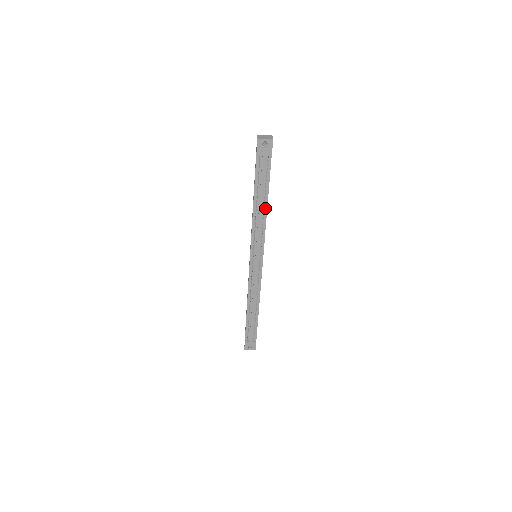
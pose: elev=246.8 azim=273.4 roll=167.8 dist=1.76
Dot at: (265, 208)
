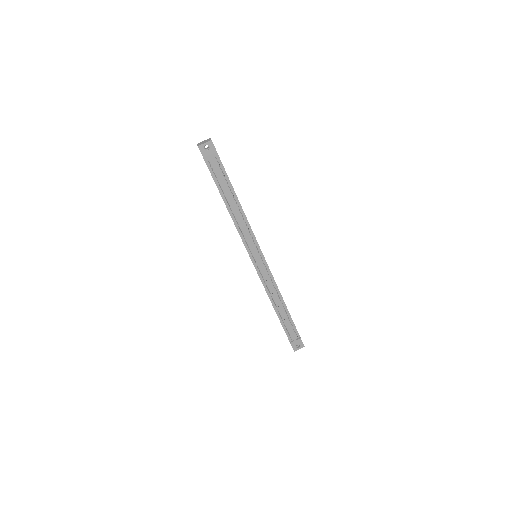
Dot at: (239, 206)
